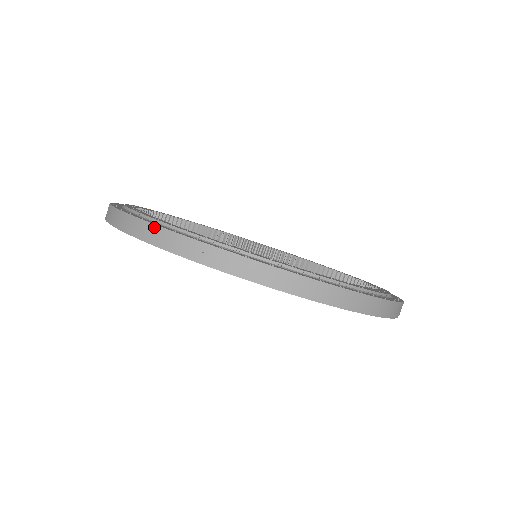
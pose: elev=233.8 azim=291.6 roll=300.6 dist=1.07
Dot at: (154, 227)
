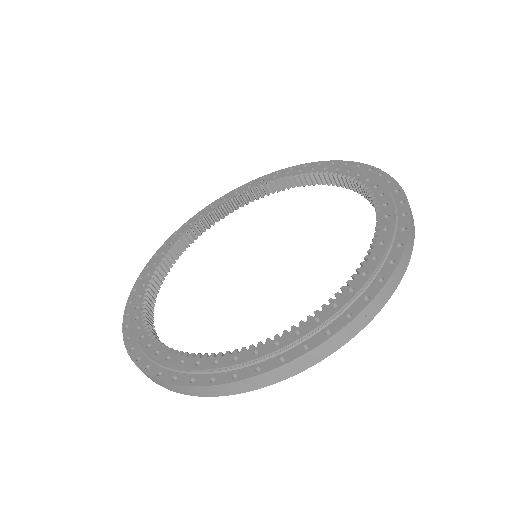
Dot at: (147, 375)
